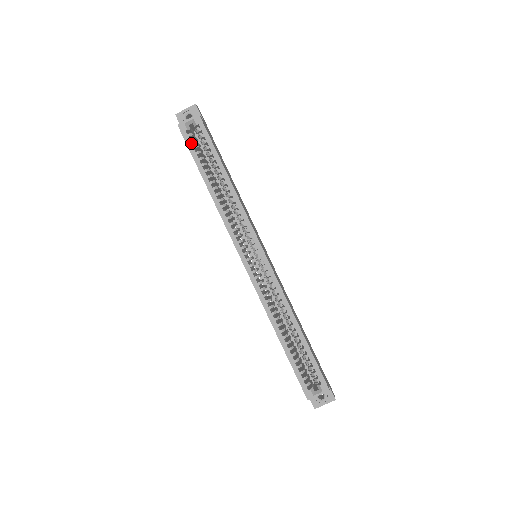
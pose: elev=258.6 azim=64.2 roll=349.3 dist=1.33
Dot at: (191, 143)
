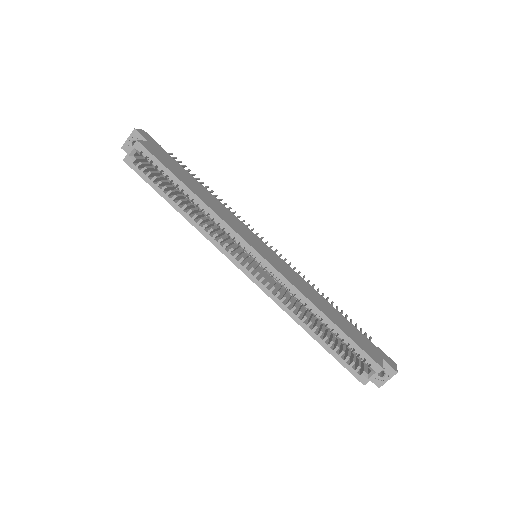
Dot at: (143, 173)
